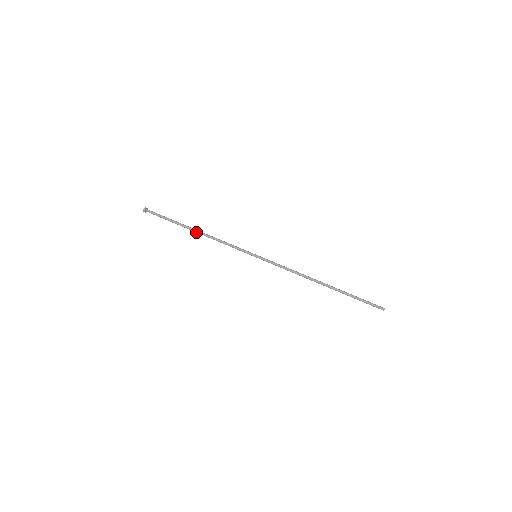
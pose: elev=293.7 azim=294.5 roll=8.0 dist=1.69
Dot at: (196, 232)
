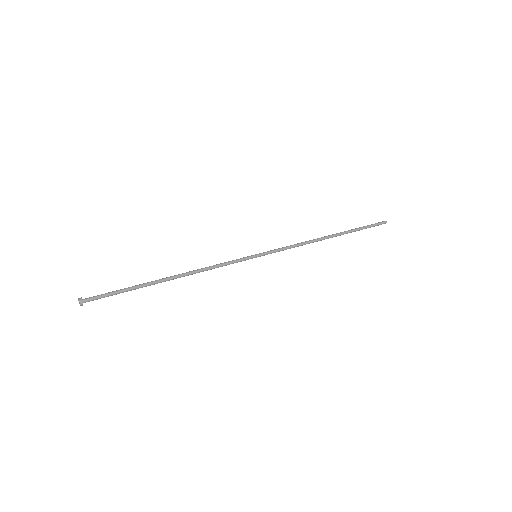
Dot at: (172, 278)
